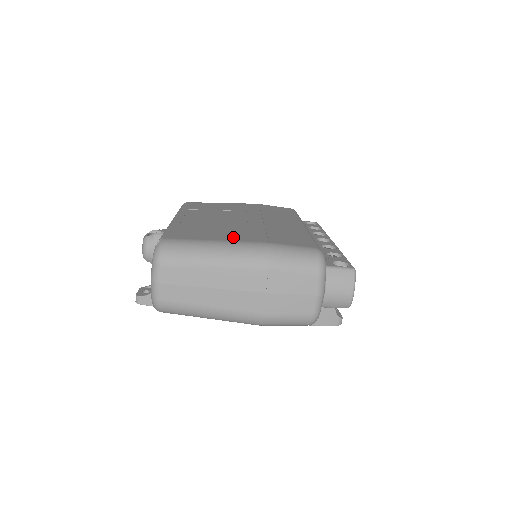
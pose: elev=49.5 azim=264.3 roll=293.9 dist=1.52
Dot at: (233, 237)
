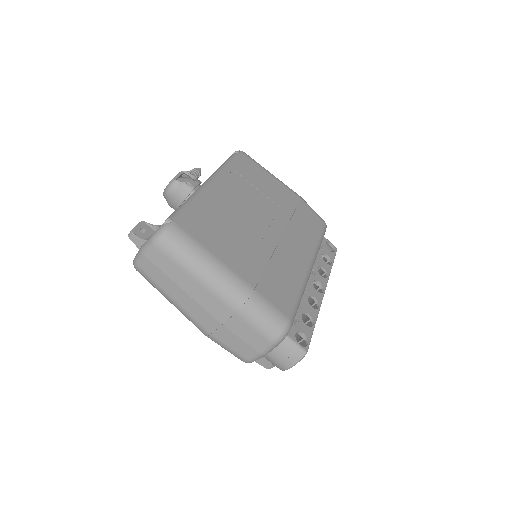
Dot at: (233, 258)
